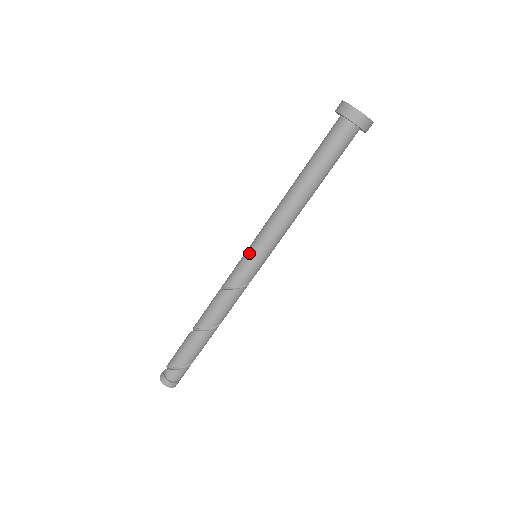
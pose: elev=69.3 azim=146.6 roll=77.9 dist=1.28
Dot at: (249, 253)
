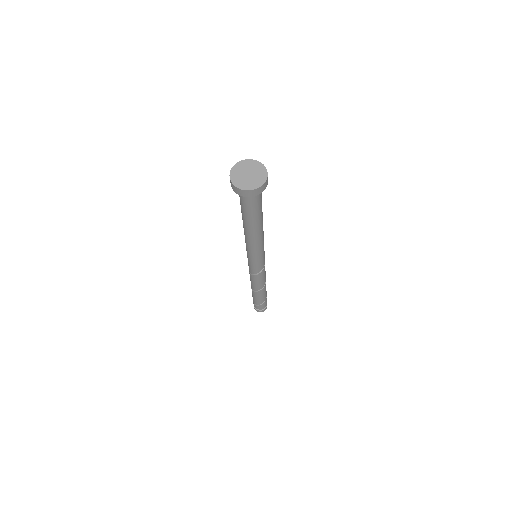
Dot at: (247, 256)
